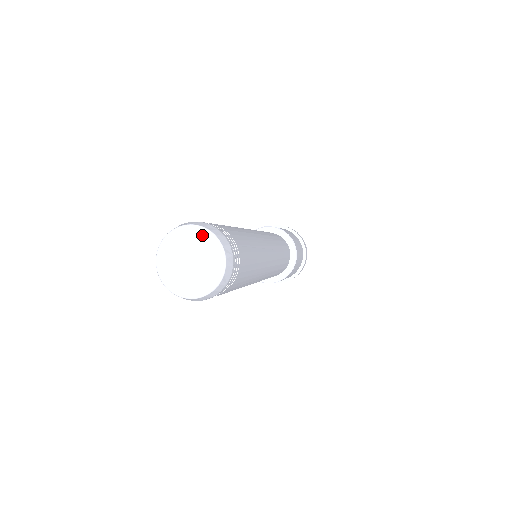
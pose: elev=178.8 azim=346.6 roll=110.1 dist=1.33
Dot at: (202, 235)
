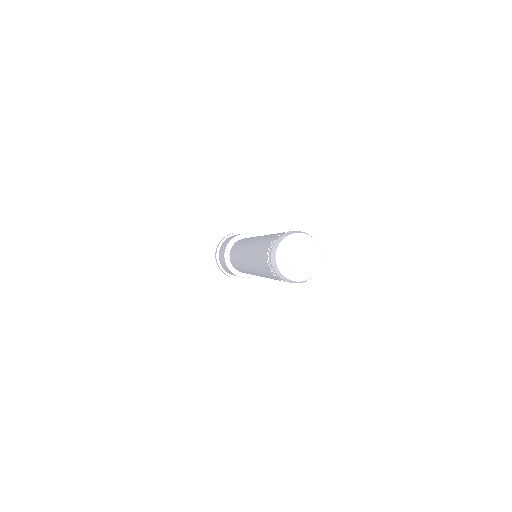
Dot at: (305, 239)
